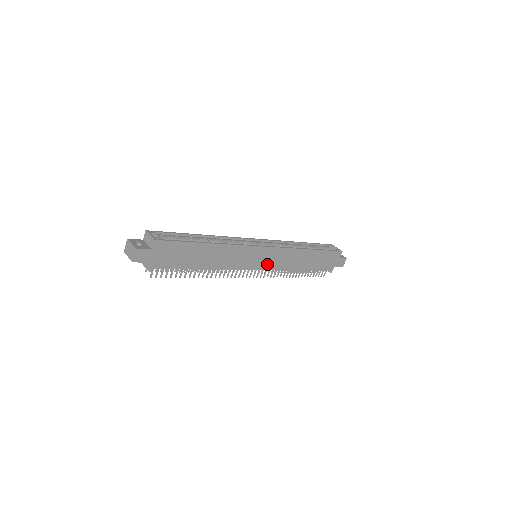
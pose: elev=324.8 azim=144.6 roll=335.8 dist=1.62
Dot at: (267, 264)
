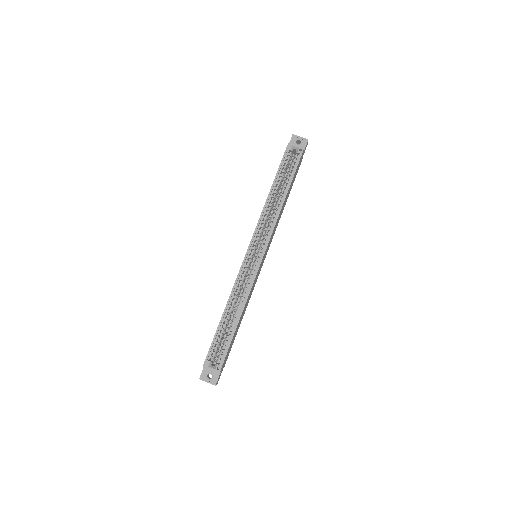
Dot at: (267, 250)
